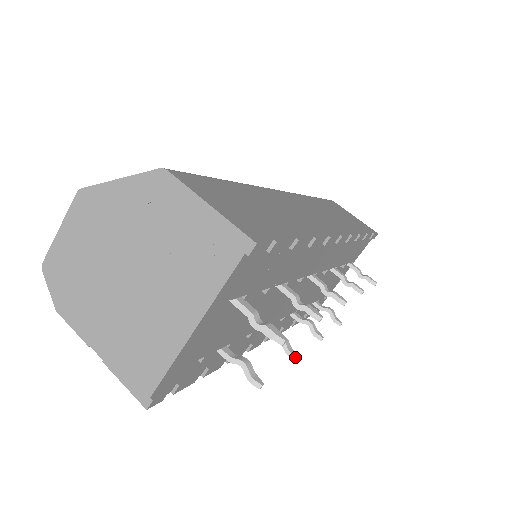
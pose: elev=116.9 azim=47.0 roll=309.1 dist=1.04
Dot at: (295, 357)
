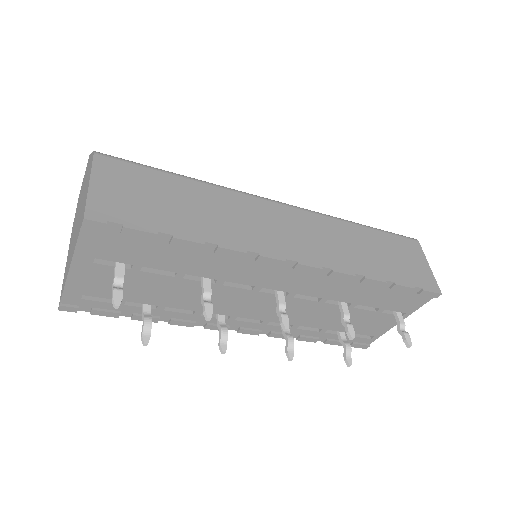
Dot at: (221, 350)
